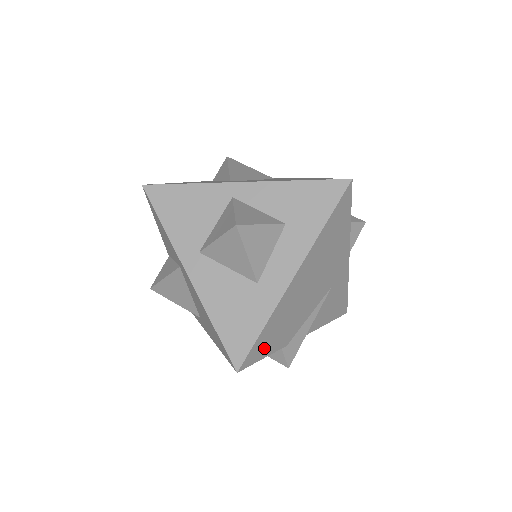
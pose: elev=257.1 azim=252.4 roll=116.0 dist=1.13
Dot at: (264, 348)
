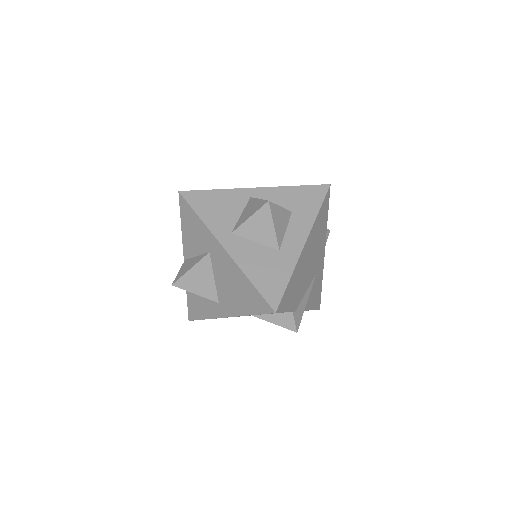
Dot at: (287, 301)
